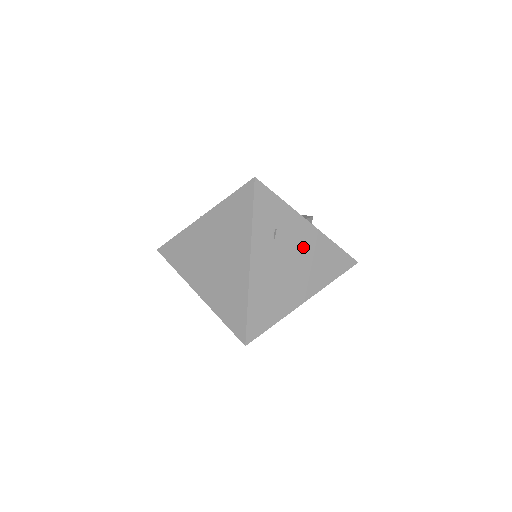
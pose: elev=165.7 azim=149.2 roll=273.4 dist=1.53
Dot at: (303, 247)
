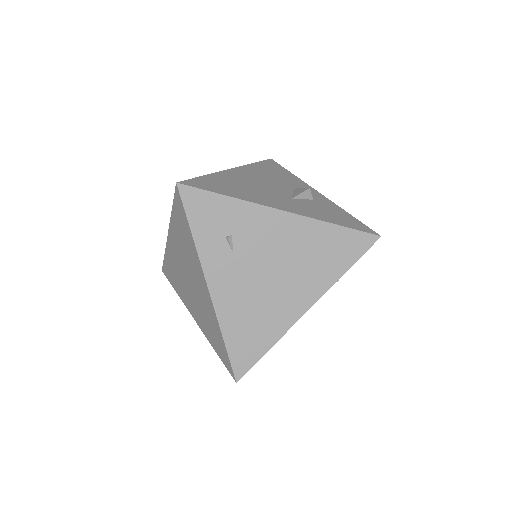
Dot at: (281, 244)
